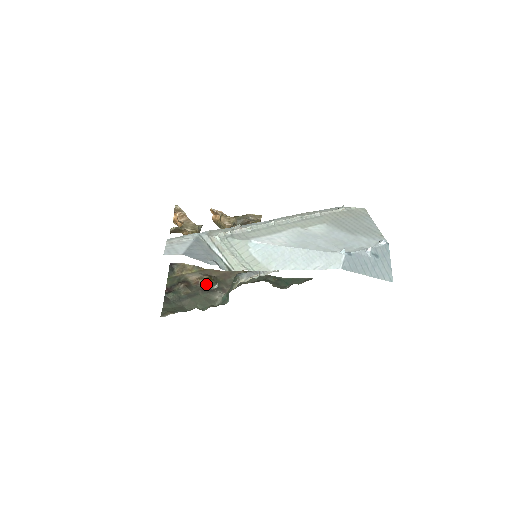
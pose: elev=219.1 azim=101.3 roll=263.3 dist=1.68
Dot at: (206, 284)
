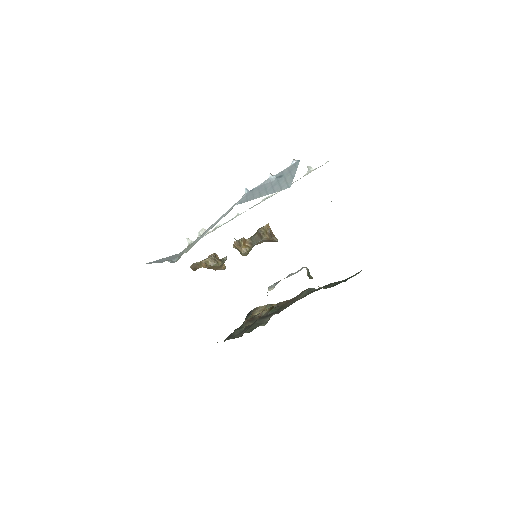
Dot at: (266, 313)
